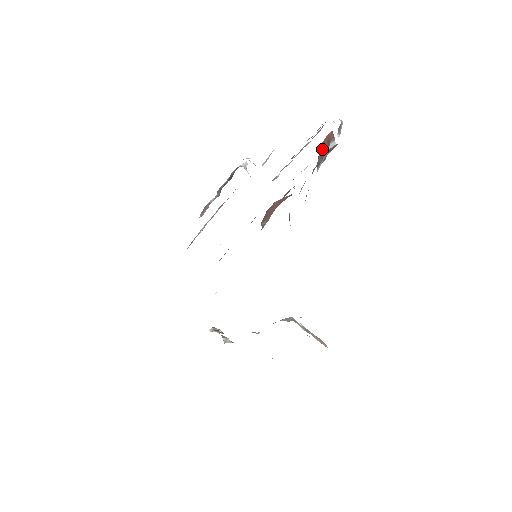
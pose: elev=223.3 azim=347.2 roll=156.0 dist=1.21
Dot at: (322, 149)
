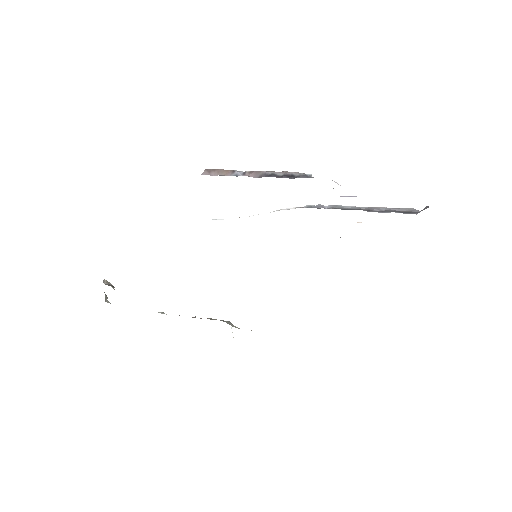
Dot at: occluded
